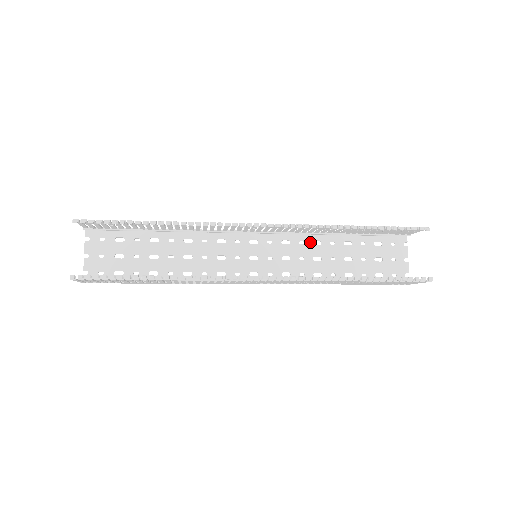
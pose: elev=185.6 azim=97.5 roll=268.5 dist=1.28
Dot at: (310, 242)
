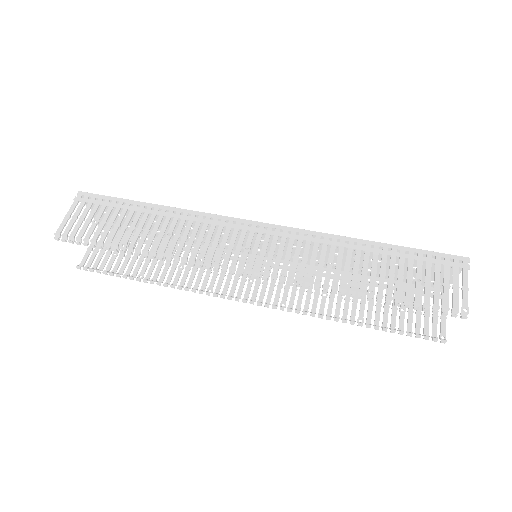
Dot at: occluded
